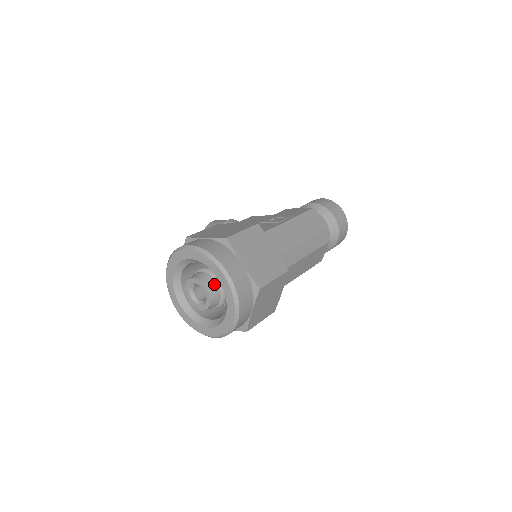
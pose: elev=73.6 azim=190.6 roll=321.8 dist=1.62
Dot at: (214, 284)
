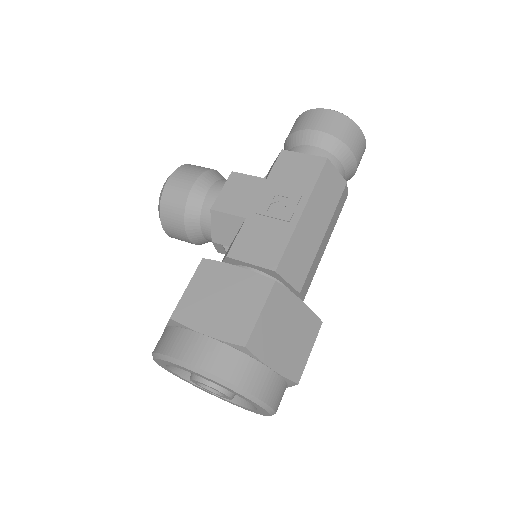
Dot at: occluded
